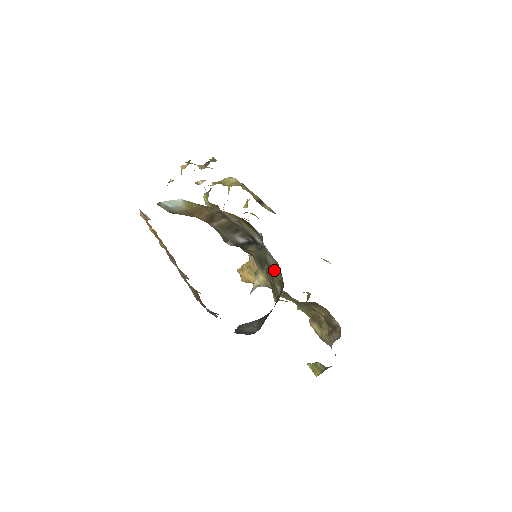
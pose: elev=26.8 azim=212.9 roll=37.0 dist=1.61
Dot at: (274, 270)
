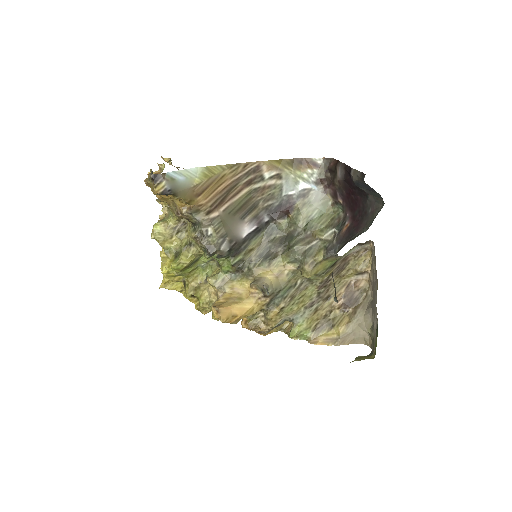
Dot at: (316, 220)
